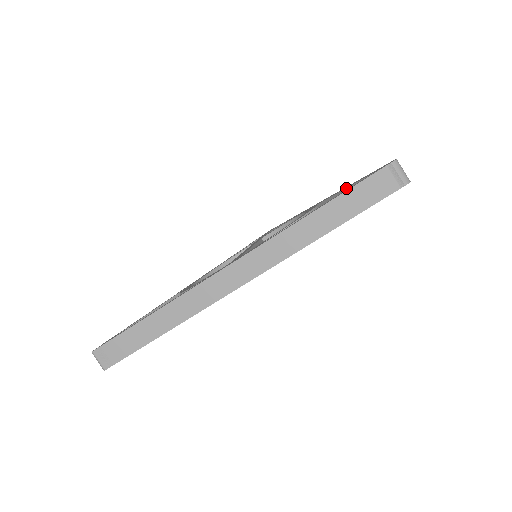
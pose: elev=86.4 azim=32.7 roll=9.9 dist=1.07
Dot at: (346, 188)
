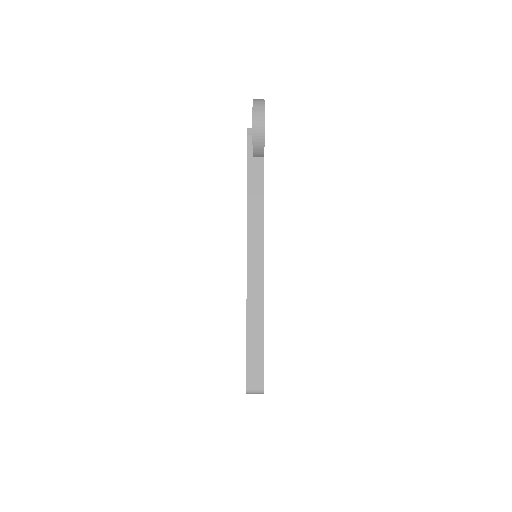
Dot at: occluded
